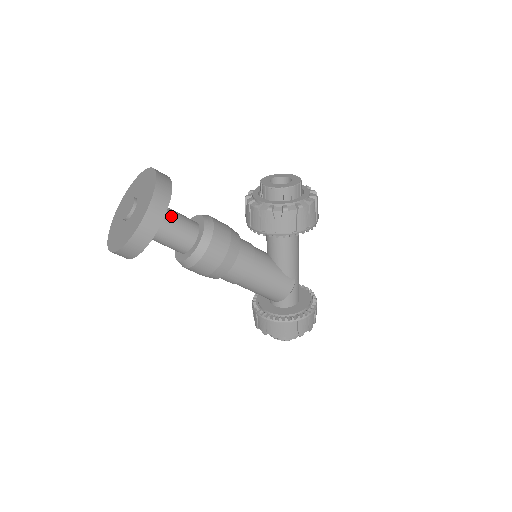
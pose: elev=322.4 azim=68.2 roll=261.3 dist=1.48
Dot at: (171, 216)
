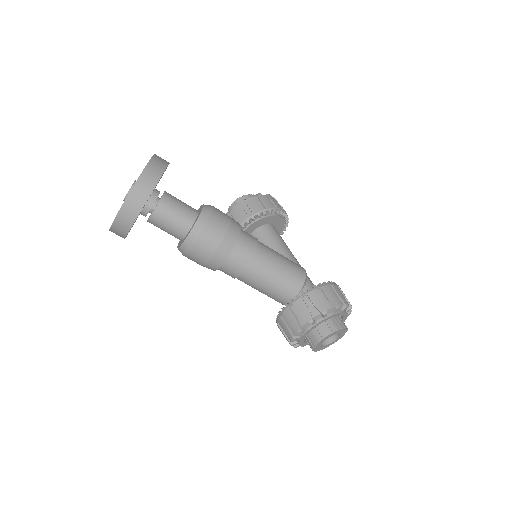
Dot at: occluded
